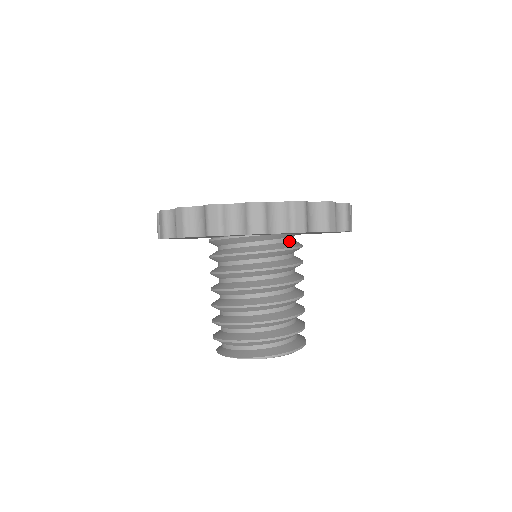
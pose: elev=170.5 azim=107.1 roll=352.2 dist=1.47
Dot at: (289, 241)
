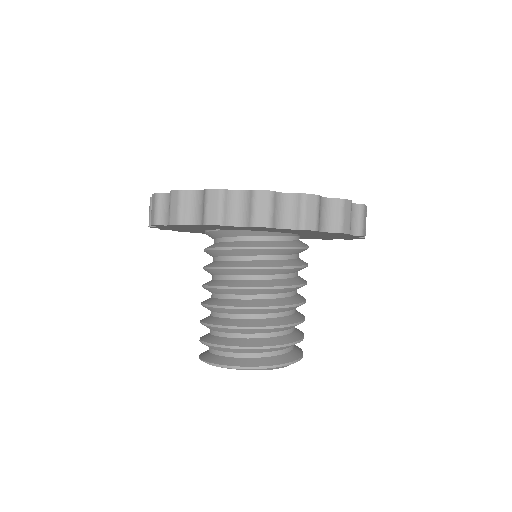
Dot at: (270, 240)
